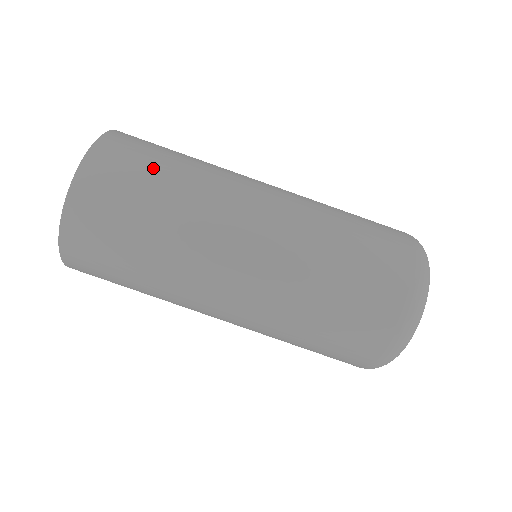
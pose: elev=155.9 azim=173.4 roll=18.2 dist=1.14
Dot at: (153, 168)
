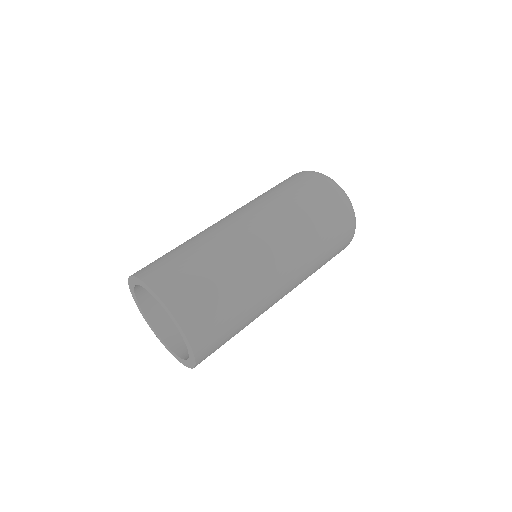
Dot at: (210, 286)
